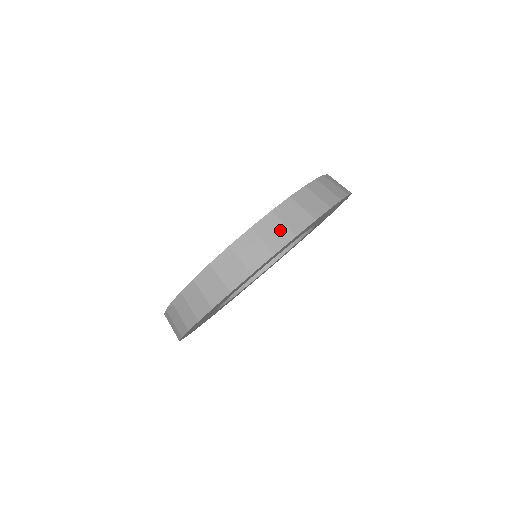
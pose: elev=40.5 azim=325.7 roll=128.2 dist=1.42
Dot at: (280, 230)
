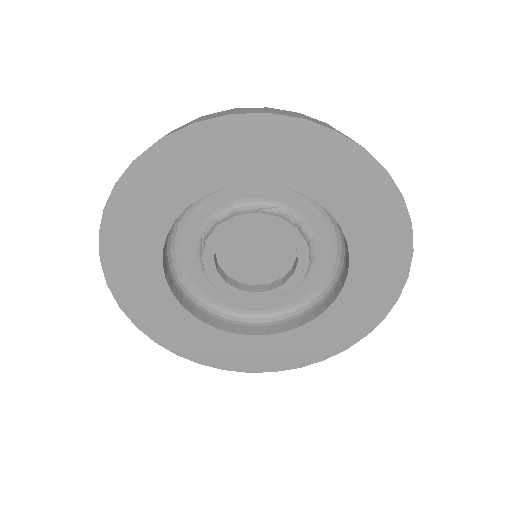
Dot at: (222, 114)
